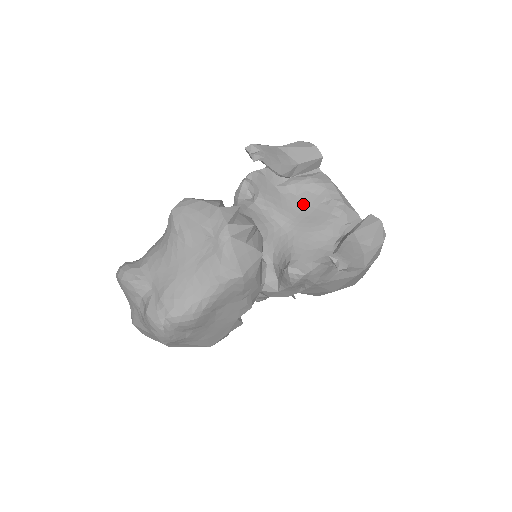
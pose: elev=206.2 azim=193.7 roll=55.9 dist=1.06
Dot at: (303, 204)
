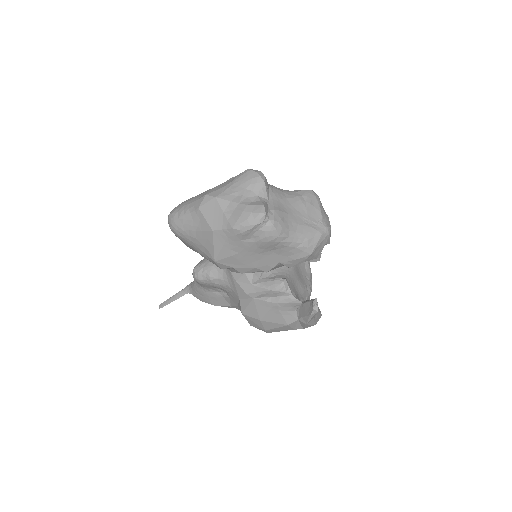
Dot at: (300, 266)
